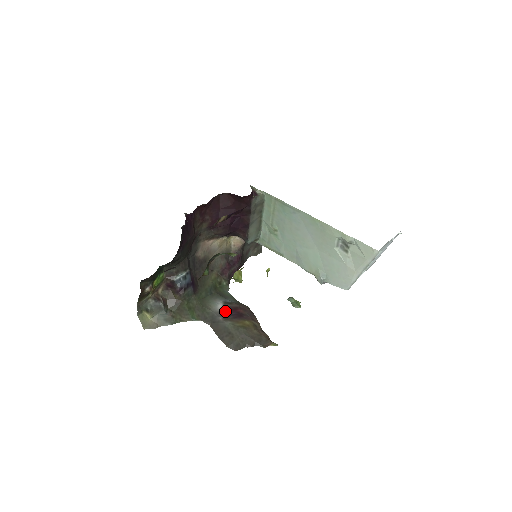
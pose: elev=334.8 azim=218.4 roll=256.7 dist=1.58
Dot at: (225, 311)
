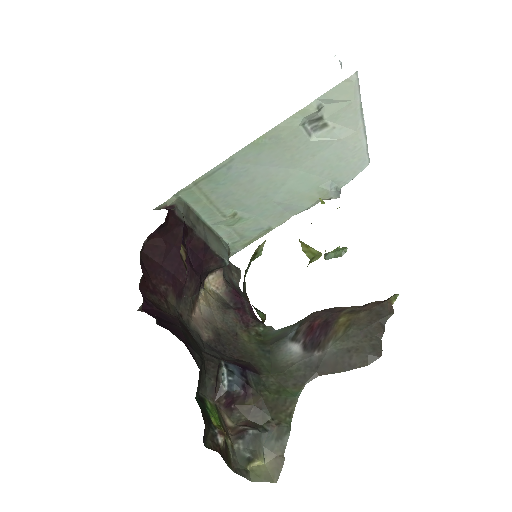
Dot at: (307, 343)
